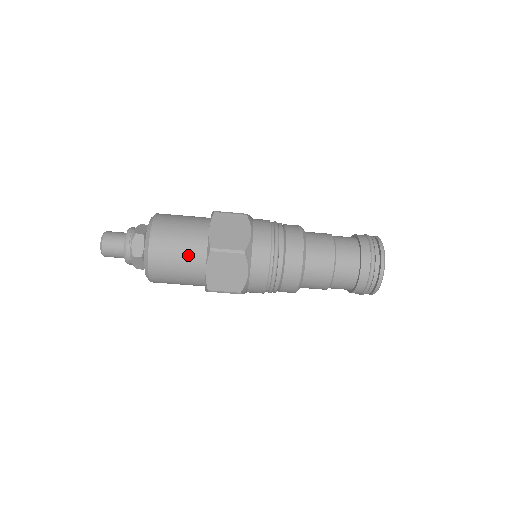
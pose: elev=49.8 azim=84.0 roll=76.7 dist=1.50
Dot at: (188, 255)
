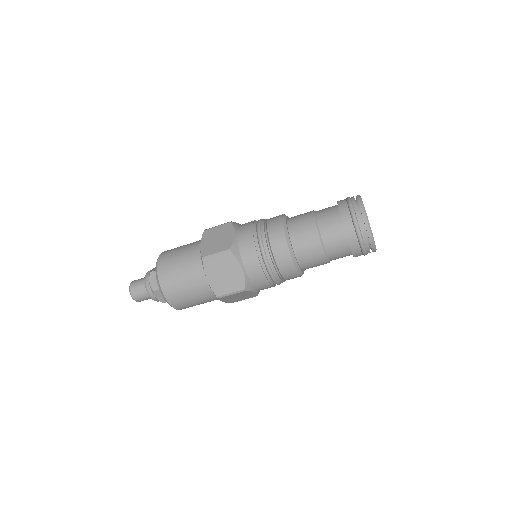
Dot at: (202, 299)
